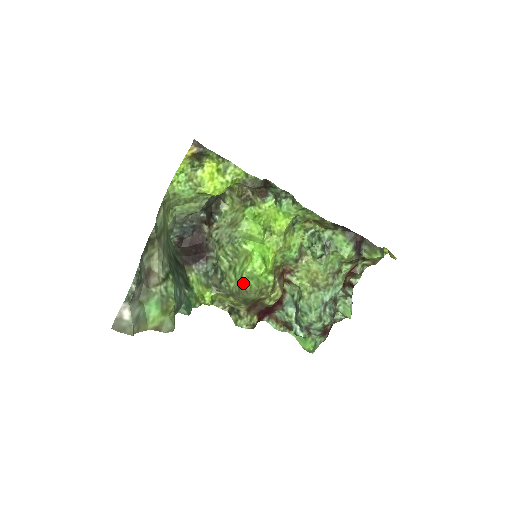
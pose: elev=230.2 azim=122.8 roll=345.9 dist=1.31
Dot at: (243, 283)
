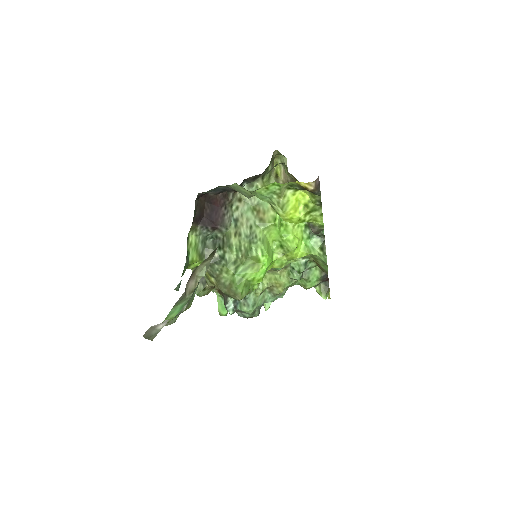
Dot at: (238, 287)
